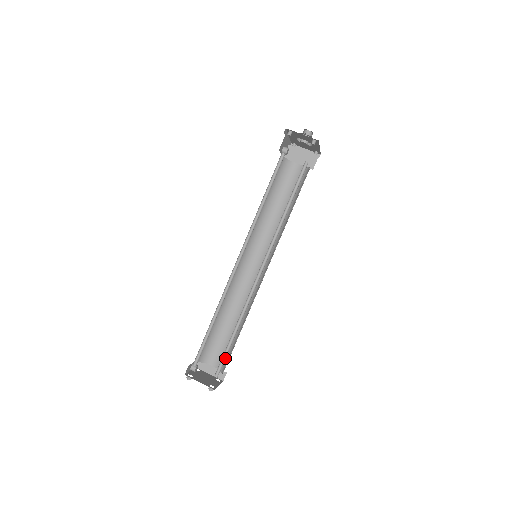
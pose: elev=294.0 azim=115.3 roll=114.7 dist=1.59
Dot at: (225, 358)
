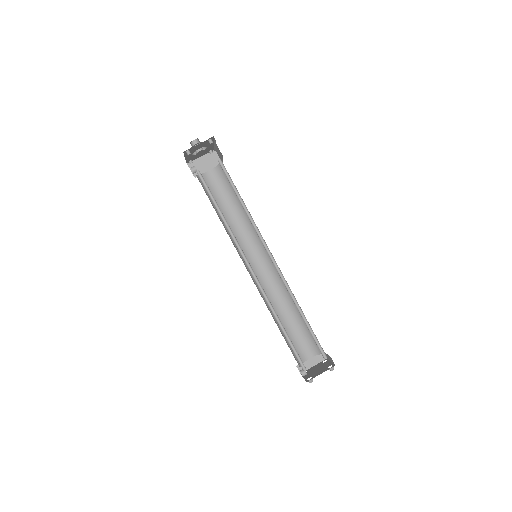
Dot at: (317, 339)
